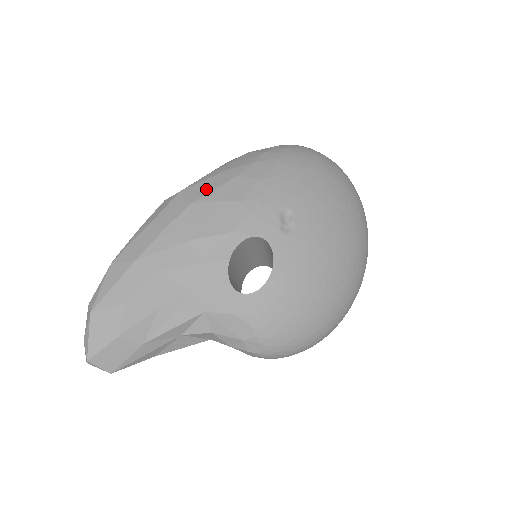
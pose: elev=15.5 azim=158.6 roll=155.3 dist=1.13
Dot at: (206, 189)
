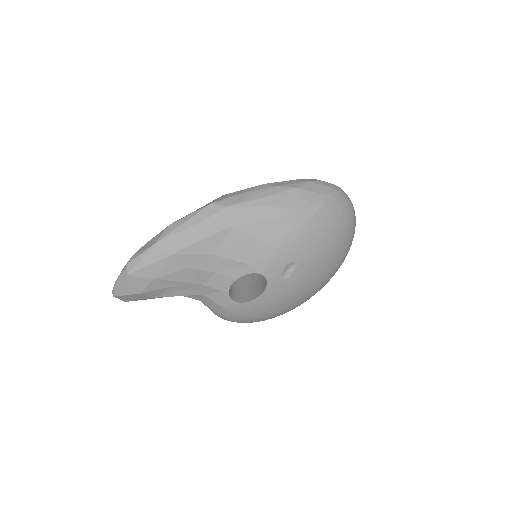
Dot at: (248, 218)
